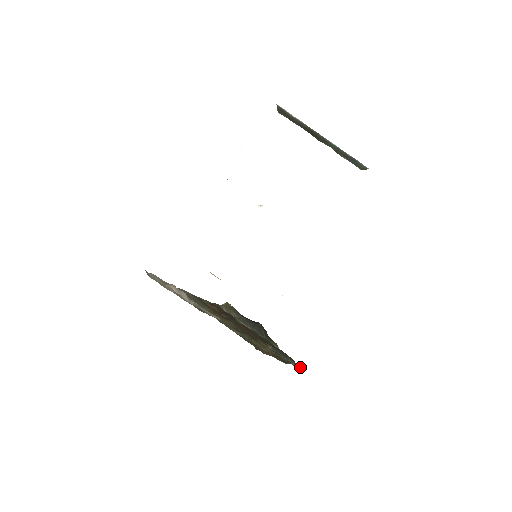
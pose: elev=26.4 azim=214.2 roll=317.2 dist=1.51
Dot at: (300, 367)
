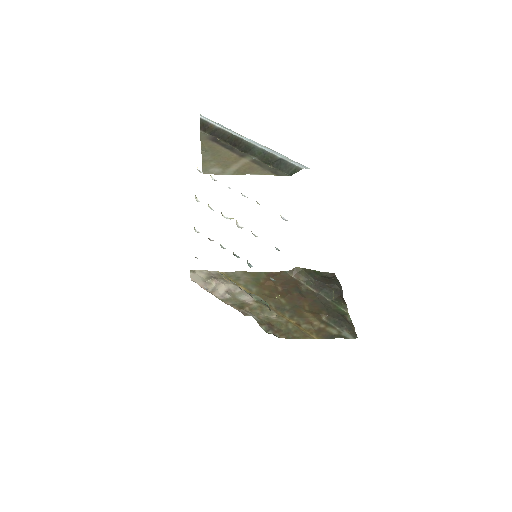
Dot at: (357, 337)
